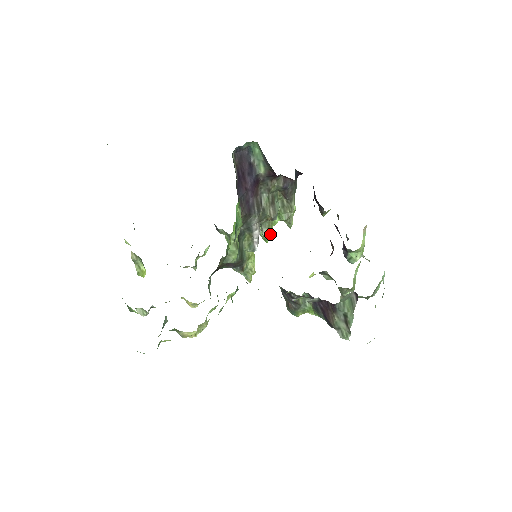
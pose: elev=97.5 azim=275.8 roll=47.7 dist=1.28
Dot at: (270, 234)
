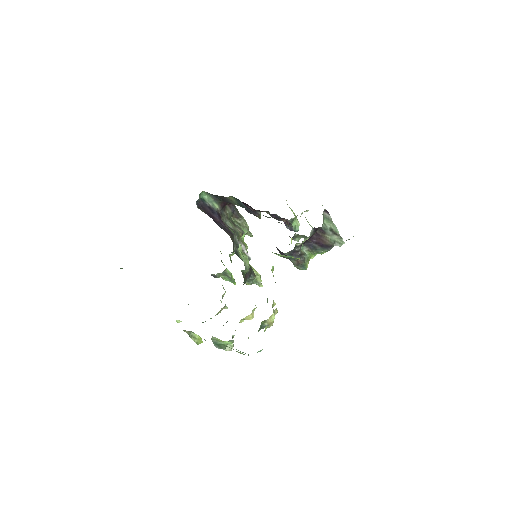
Dot at: (247, 247)
